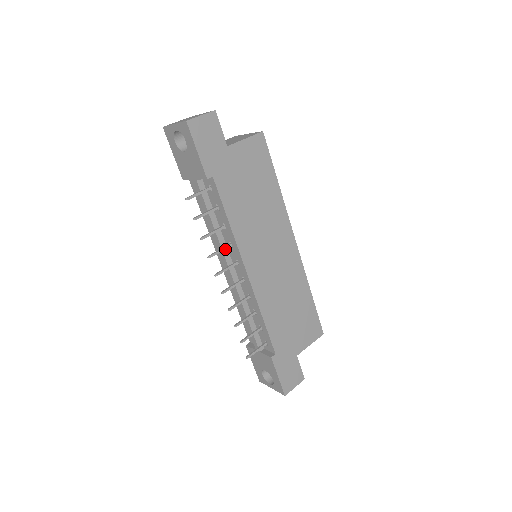
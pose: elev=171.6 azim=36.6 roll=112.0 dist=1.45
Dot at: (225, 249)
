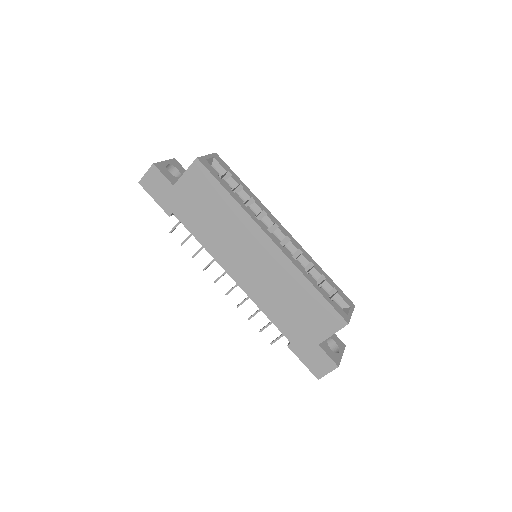
Dot at: occluded
